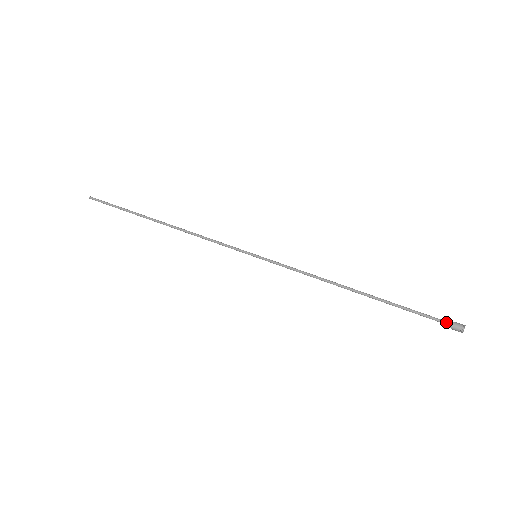
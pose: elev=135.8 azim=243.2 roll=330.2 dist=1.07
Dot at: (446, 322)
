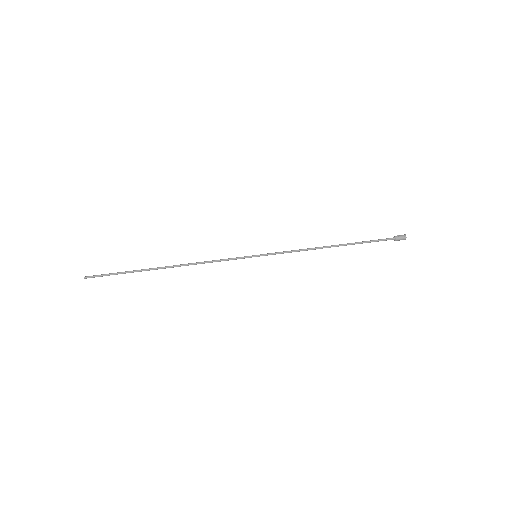
Dot at: (395, 240)
